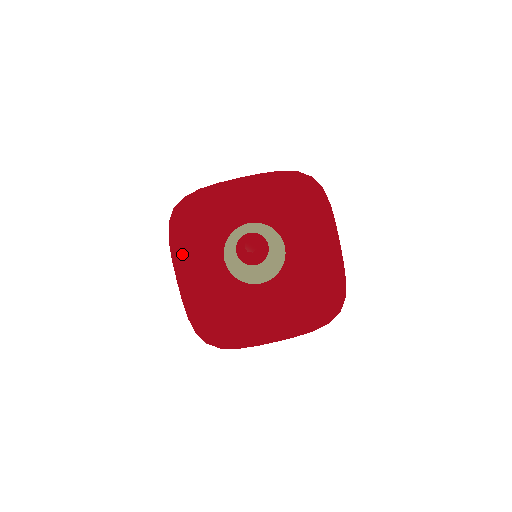
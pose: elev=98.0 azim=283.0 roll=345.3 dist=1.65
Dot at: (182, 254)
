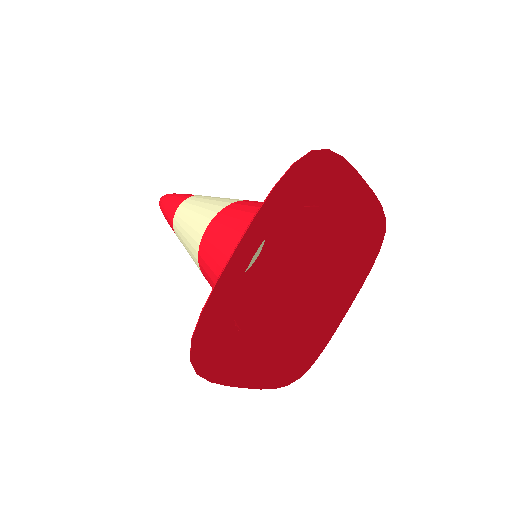
Dot at: (228, 368)
